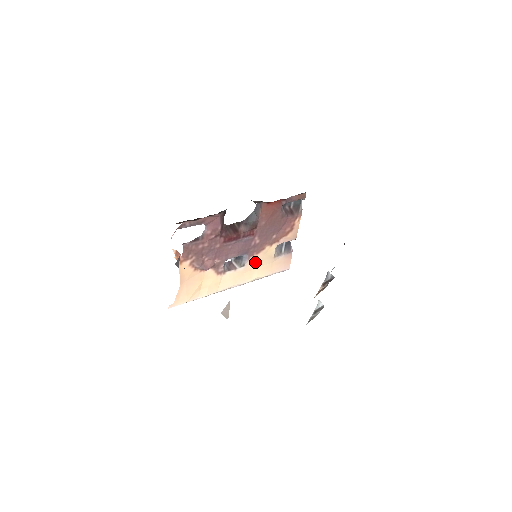
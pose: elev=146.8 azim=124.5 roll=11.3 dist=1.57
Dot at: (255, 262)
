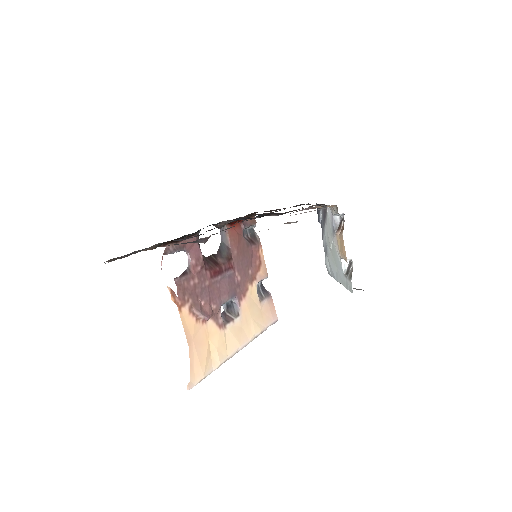
Dot at: (246, 310)
